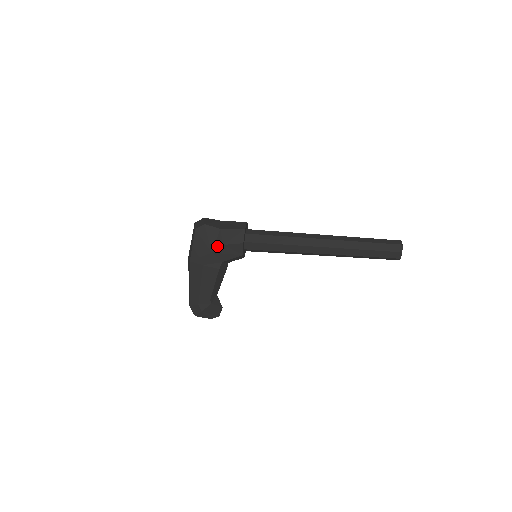
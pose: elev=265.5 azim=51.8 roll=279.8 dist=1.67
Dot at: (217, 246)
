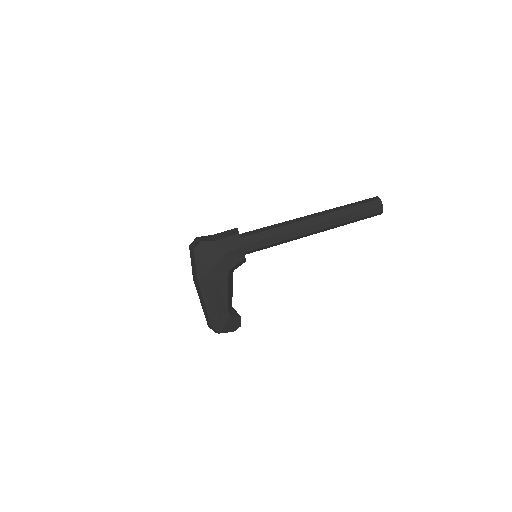
Dot at: (220, 257)
